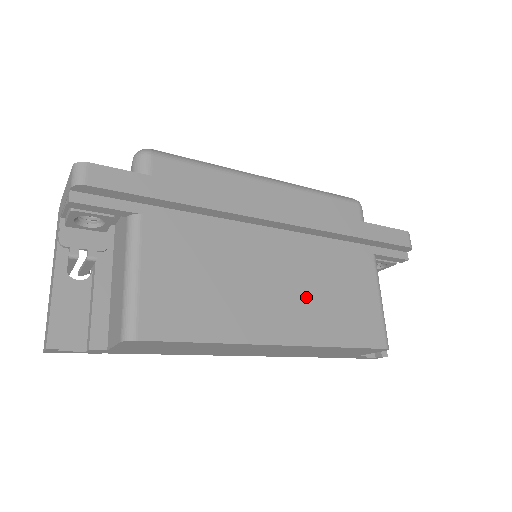
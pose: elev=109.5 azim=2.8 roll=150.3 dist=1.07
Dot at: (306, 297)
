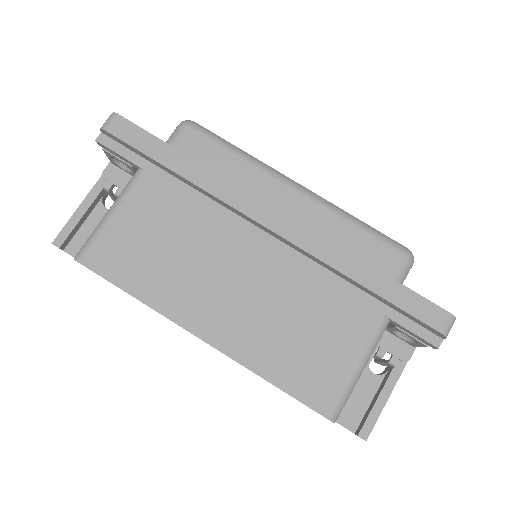
Dot at: (260, 313)
